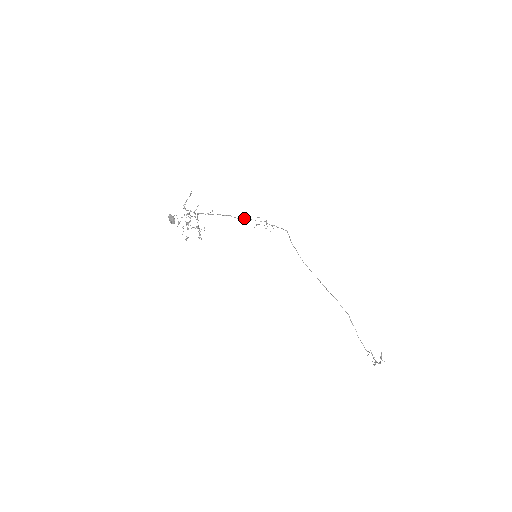
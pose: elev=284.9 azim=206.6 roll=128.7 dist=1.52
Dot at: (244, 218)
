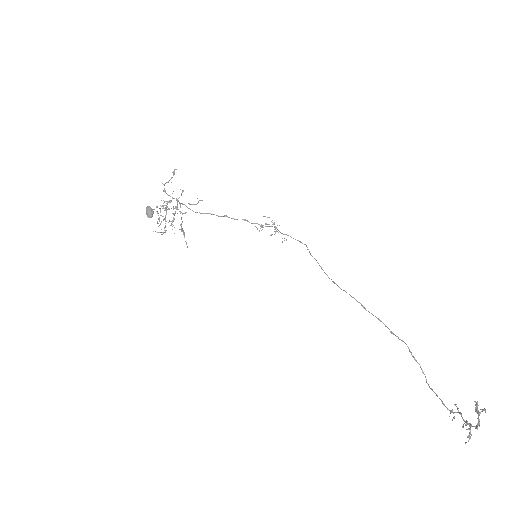
Dot at: (245, 219)
